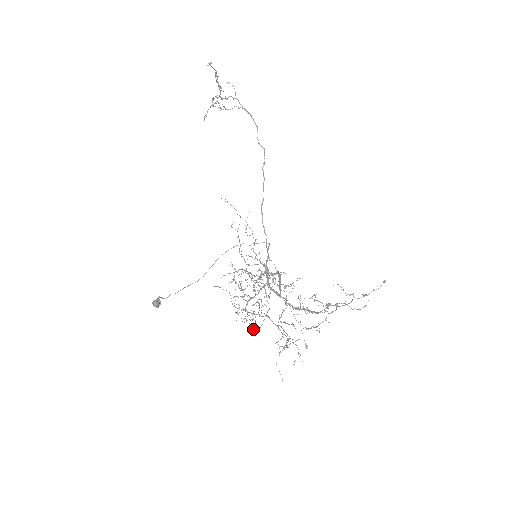
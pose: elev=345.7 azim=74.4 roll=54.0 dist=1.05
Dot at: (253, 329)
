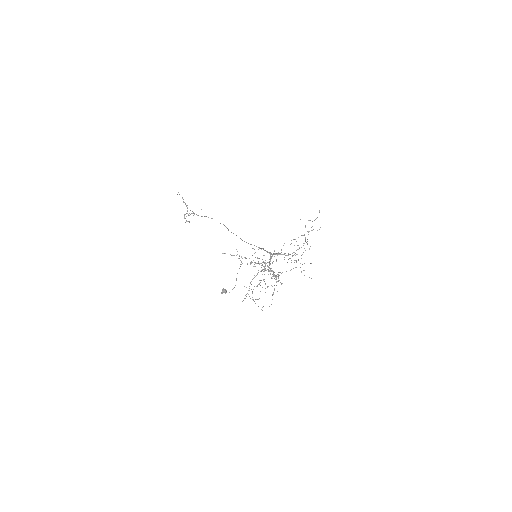
Dot at: occluded
